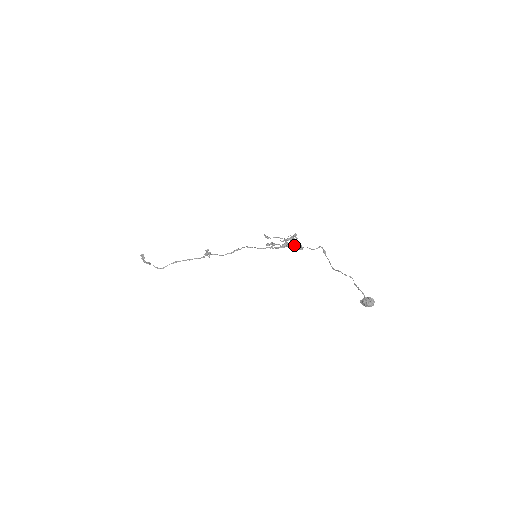
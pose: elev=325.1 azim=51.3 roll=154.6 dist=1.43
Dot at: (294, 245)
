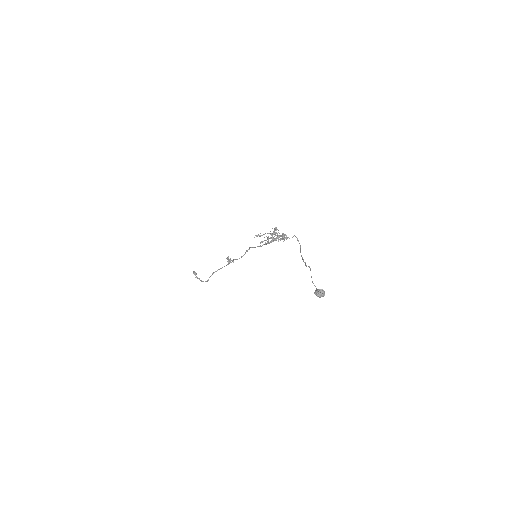
Dot at: (281, 236)
